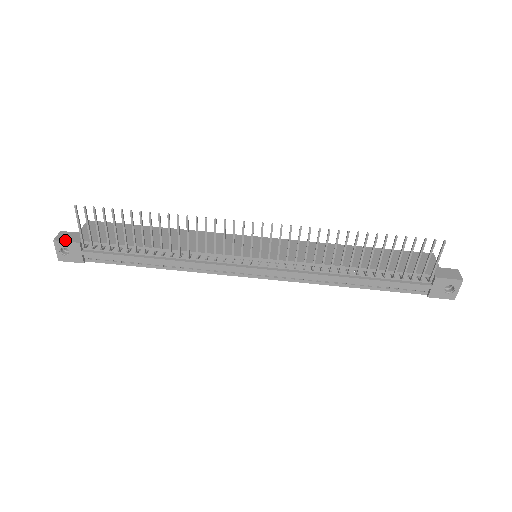
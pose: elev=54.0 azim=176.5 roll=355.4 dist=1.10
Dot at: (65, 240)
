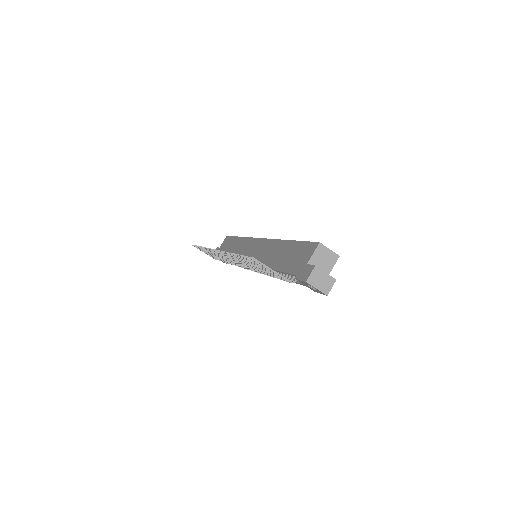
Dot at: occluded
